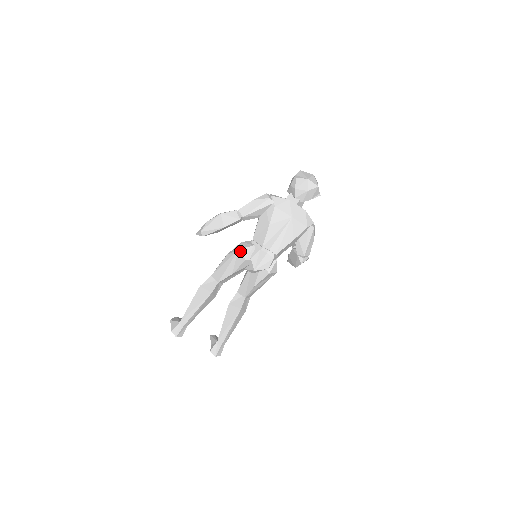
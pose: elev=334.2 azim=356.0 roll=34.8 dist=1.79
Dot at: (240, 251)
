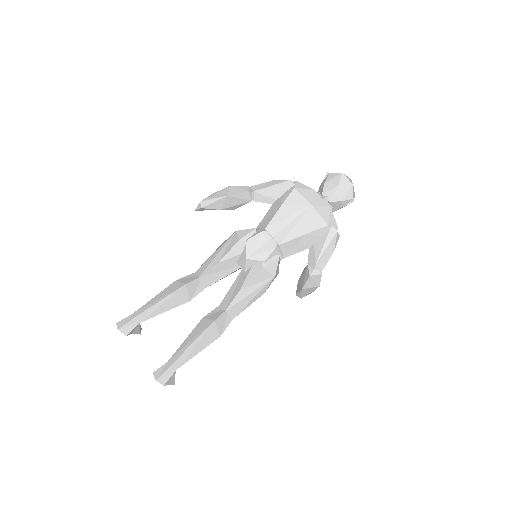
Dot at: (237, 232)
